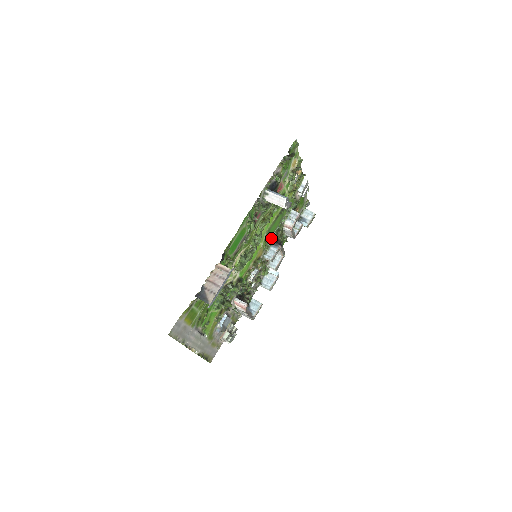
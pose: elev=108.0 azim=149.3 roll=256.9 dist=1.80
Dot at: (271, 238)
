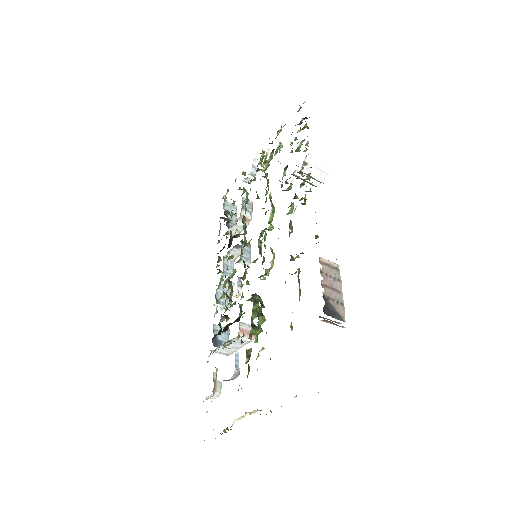
Dot at: (244, 233)
